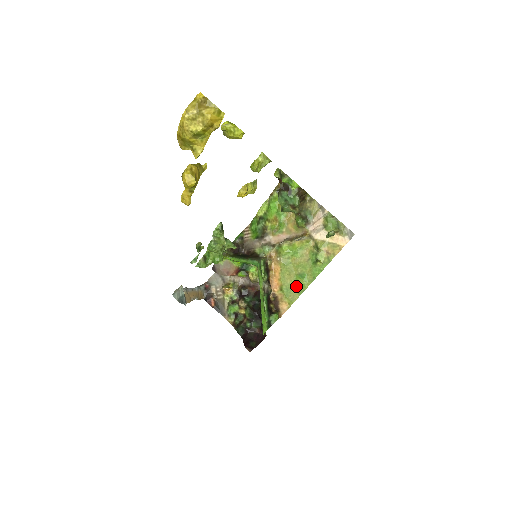
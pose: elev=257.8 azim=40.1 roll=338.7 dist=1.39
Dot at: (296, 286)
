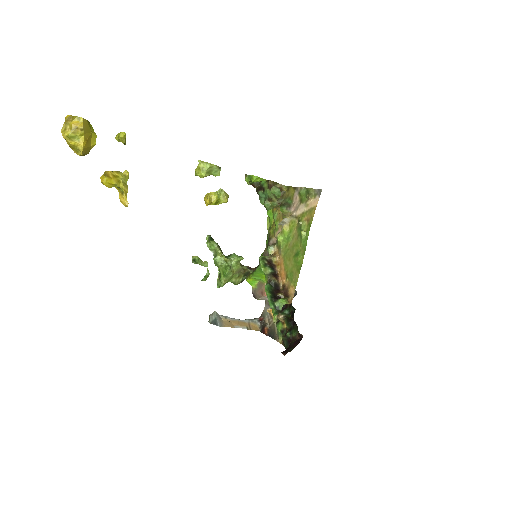
Dot at: (296, 266)
